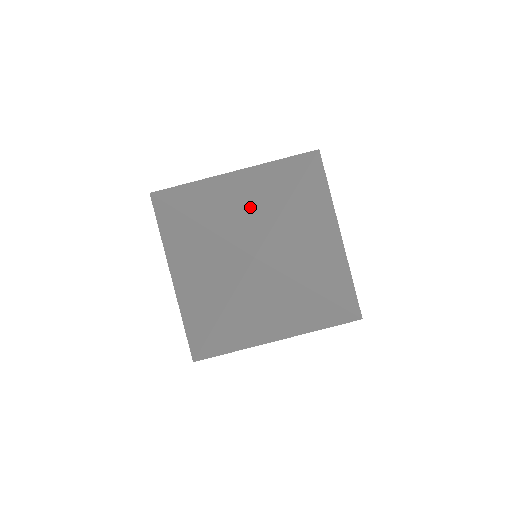
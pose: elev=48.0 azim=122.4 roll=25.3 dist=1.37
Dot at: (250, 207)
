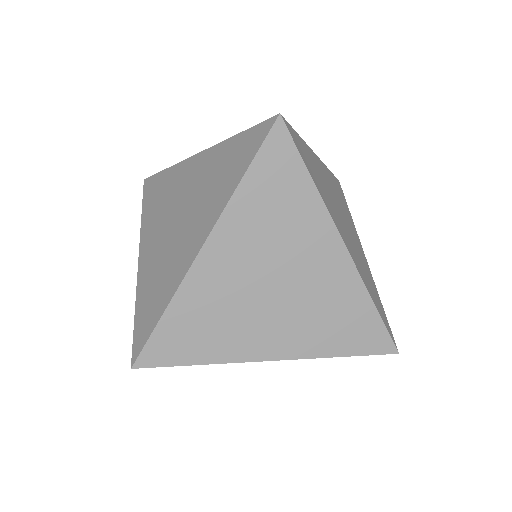
Dot at: occluded
